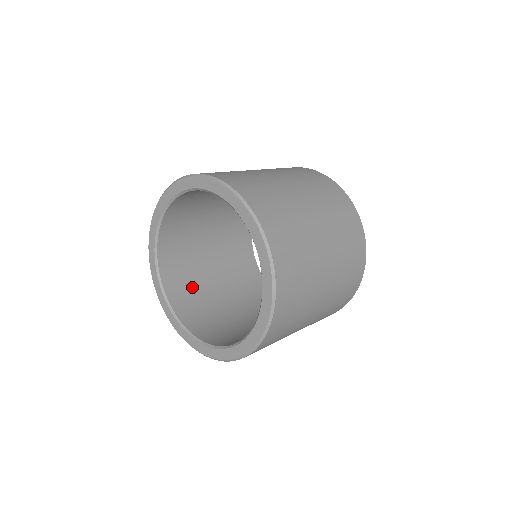
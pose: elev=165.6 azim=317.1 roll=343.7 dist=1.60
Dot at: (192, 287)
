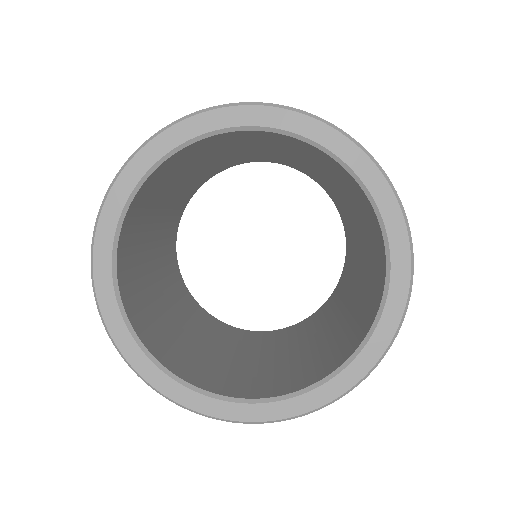
Dot at: (183, 352)
